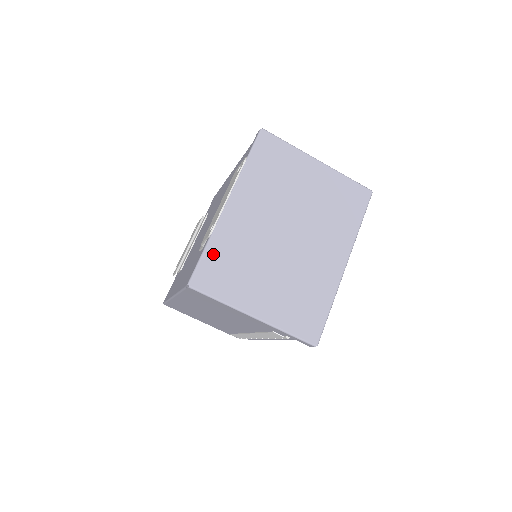
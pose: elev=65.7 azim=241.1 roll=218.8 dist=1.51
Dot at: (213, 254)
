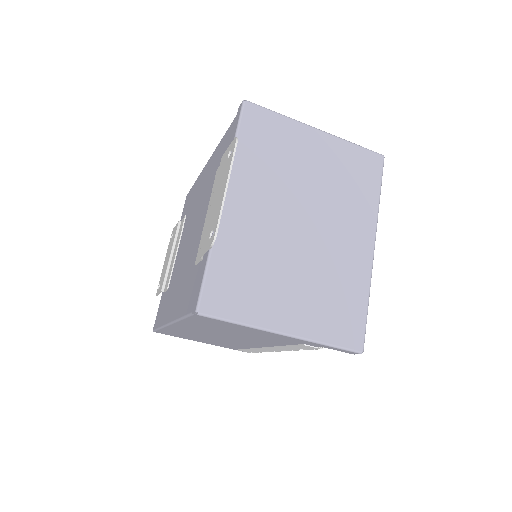
Dot at: (219, 266)
